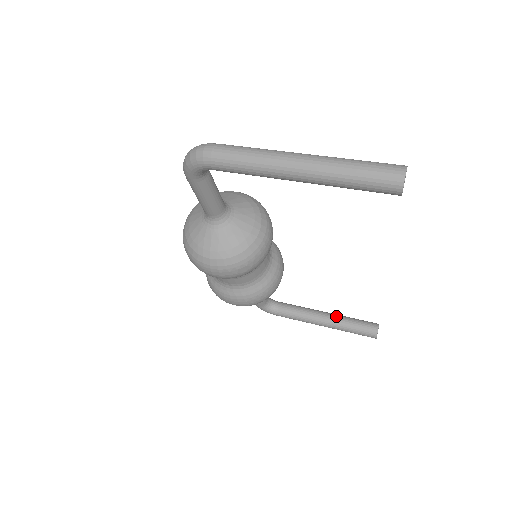
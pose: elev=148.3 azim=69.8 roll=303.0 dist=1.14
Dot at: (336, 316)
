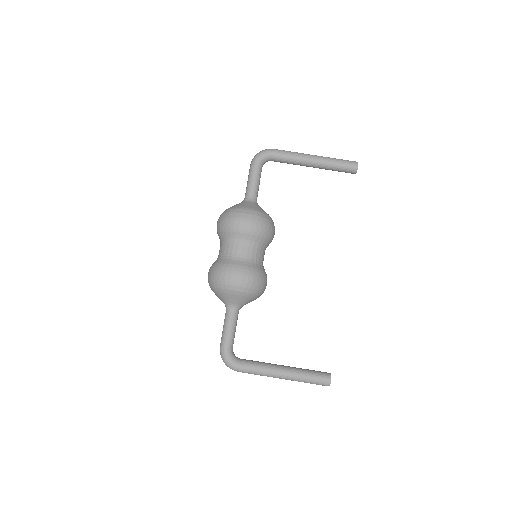
Dot at: (322, 167)
